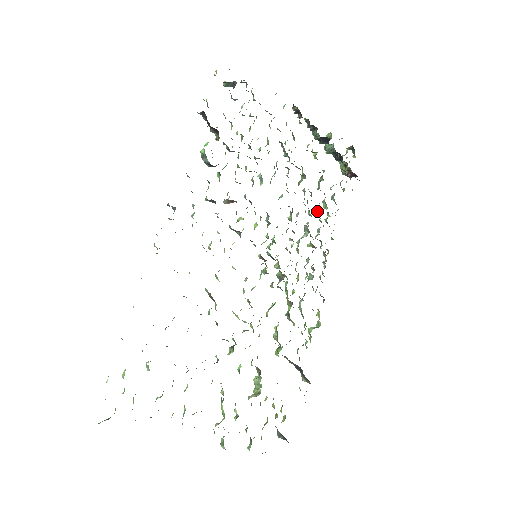
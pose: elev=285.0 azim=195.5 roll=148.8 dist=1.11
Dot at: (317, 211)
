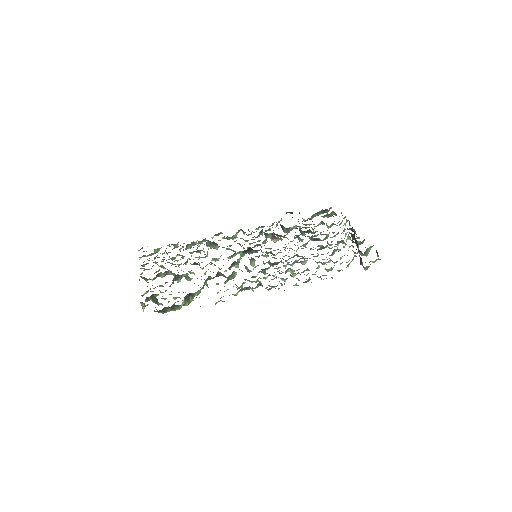
Dot at: occluded
